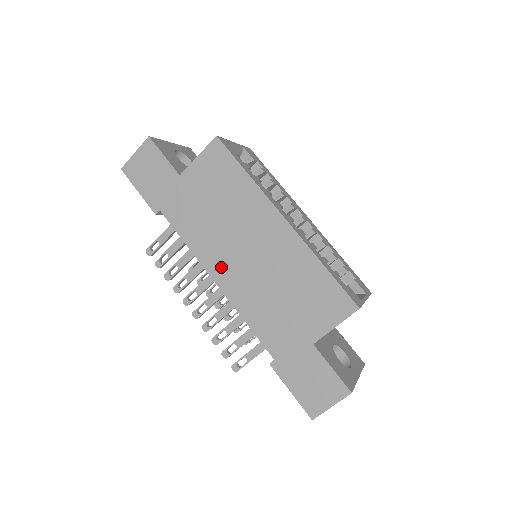
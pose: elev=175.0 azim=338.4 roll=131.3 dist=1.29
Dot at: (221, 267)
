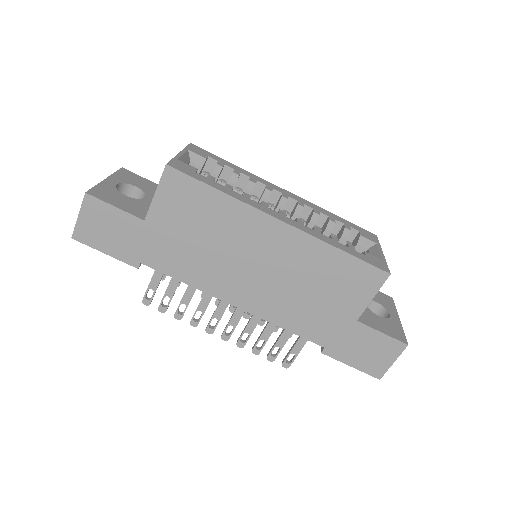
Dot at: (234, 291)
